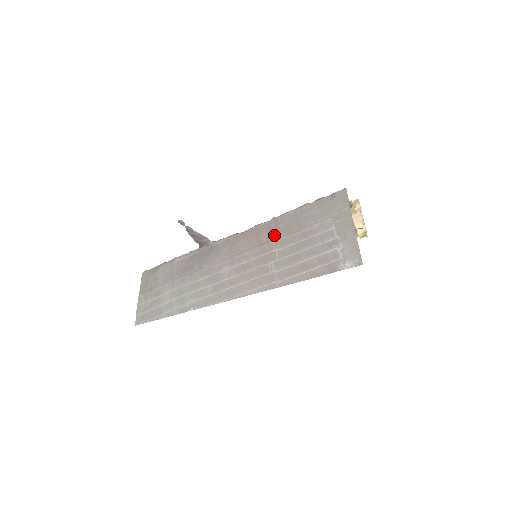
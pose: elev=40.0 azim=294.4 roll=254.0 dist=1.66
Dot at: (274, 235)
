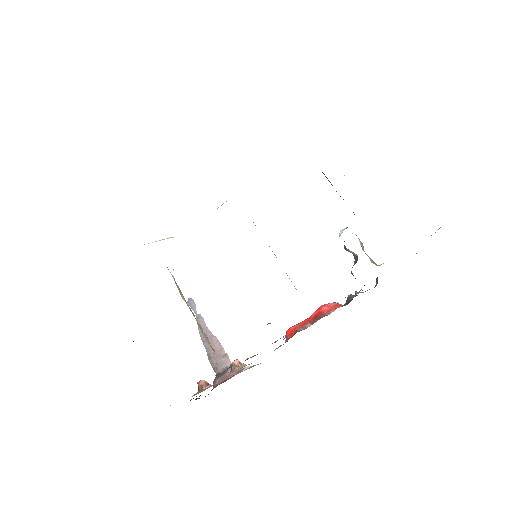
Dot at: occluded
